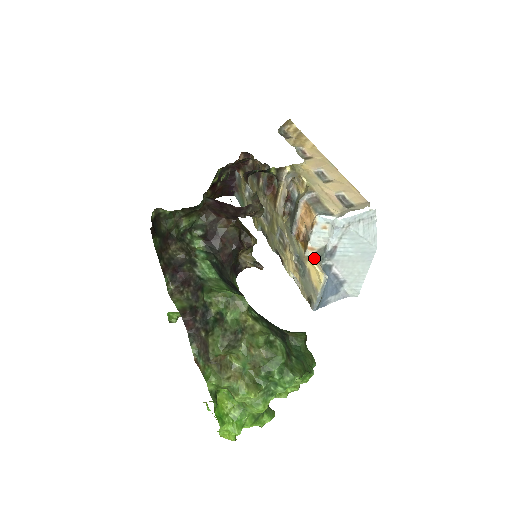
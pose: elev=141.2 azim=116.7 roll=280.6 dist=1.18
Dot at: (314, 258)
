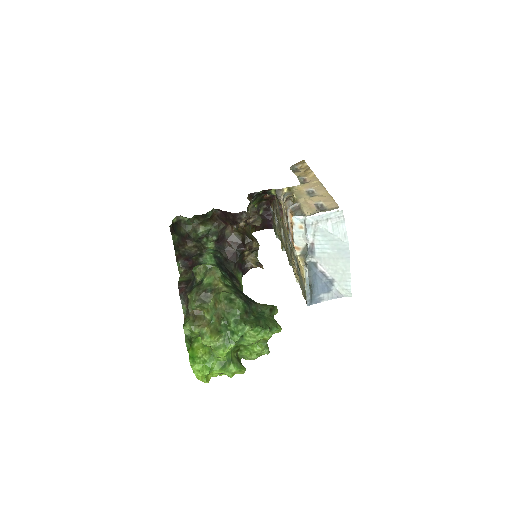
Dot at: (301, 257)
